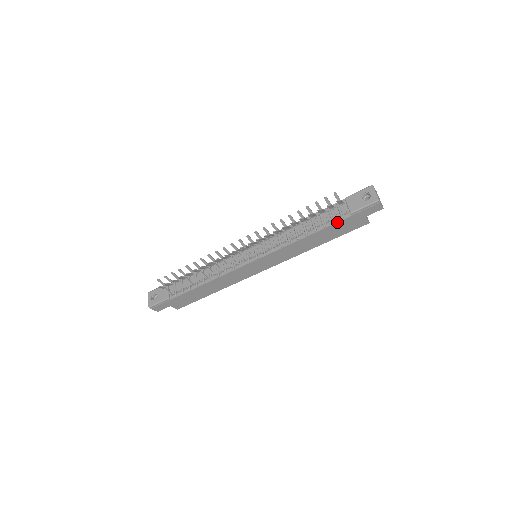
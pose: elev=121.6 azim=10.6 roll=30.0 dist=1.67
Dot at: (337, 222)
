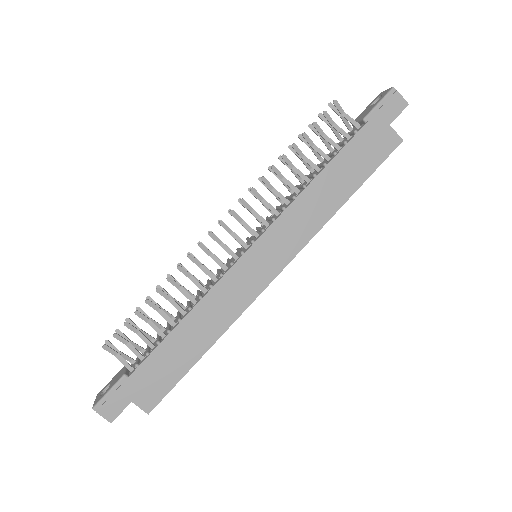
Dot at: (350, 139)
